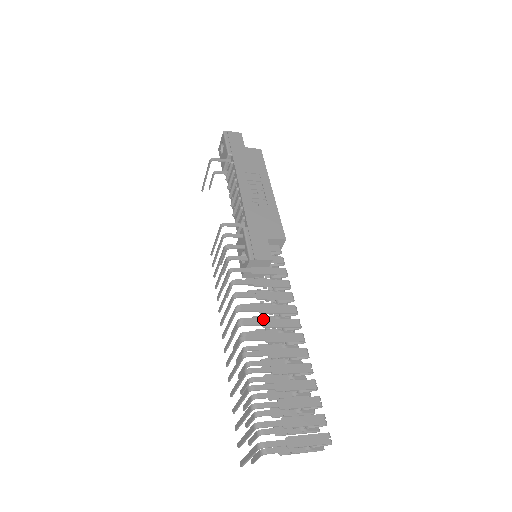
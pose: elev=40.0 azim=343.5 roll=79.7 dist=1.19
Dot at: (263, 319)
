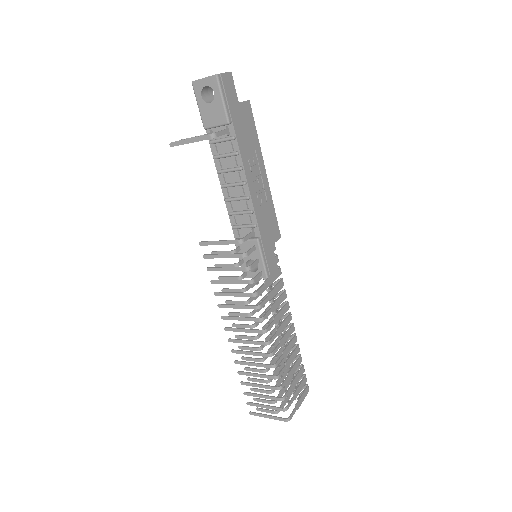
Dot at: (278, 329)
